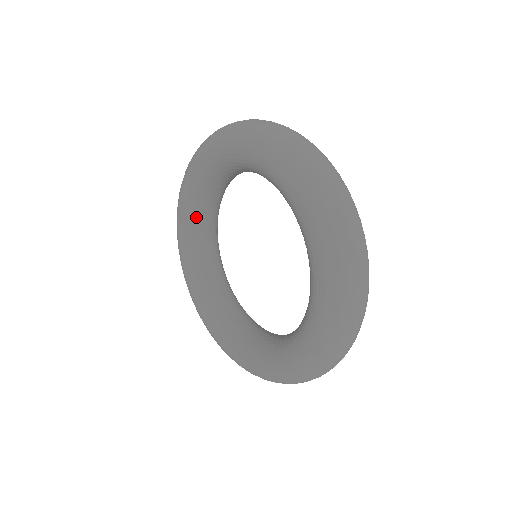
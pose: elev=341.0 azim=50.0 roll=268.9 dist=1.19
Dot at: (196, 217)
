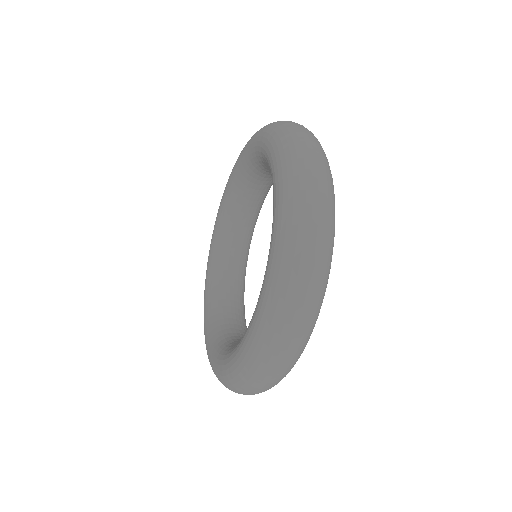
Dot at: (216, 302)
